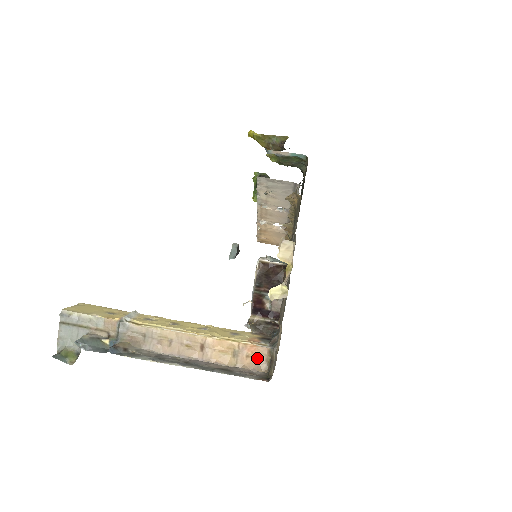
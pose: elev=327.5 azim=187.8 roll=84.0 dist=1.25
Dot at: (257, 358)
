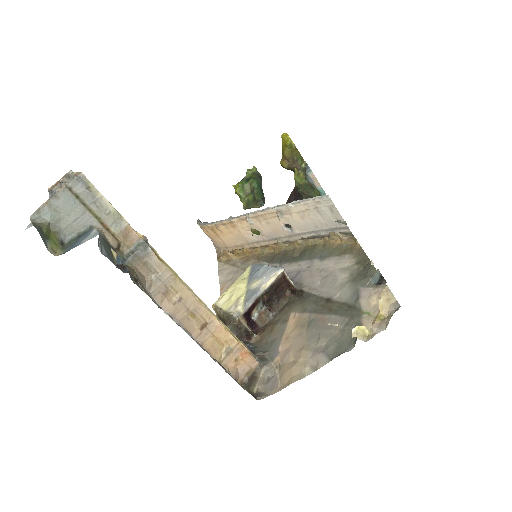
Dot at: (241, 366)
